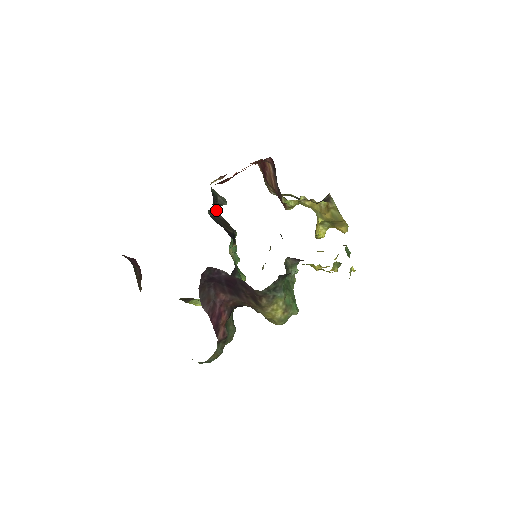
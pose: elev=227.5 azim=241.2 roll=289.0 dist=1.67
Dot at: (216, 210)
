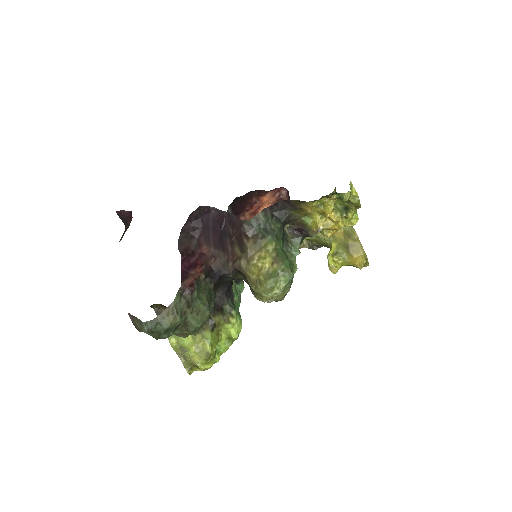
Dot at: occluded
